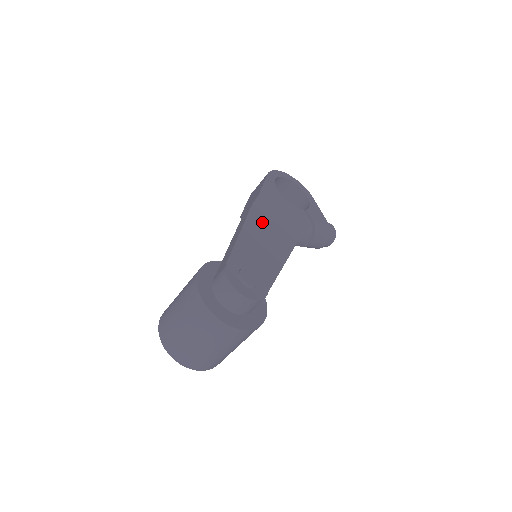
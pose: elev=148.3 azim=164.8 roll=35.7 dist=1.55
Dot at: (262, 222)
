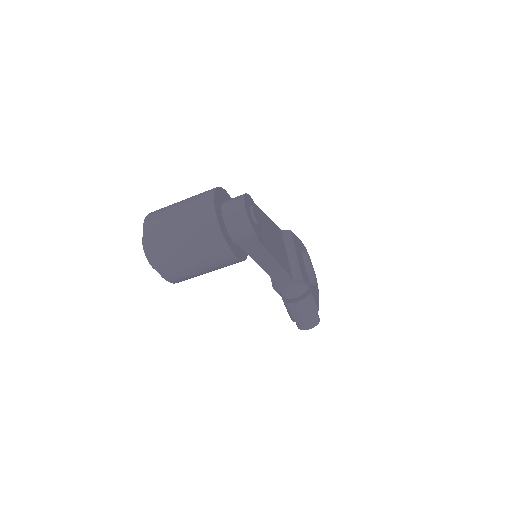
Dot at: (280, 239)
